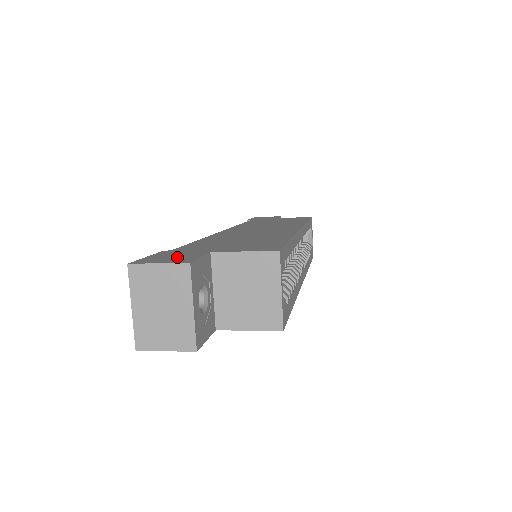
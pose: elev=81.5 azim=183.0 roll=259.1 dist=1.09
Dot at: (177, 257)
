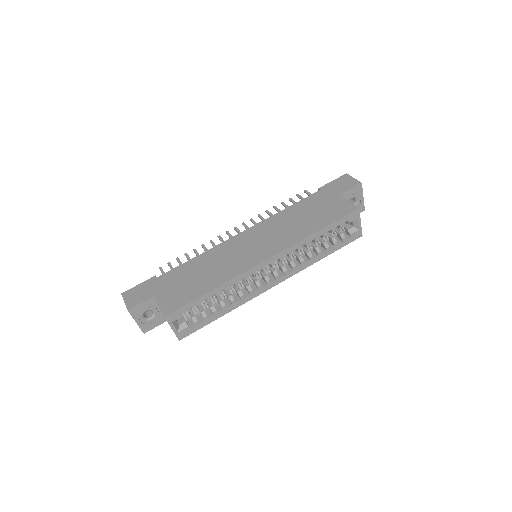
Dot at: (138, 296)
